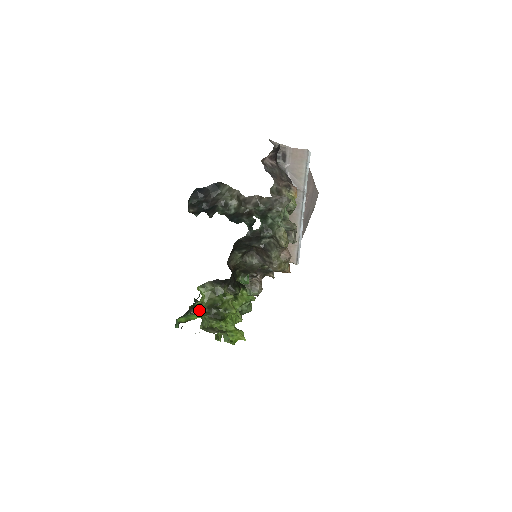
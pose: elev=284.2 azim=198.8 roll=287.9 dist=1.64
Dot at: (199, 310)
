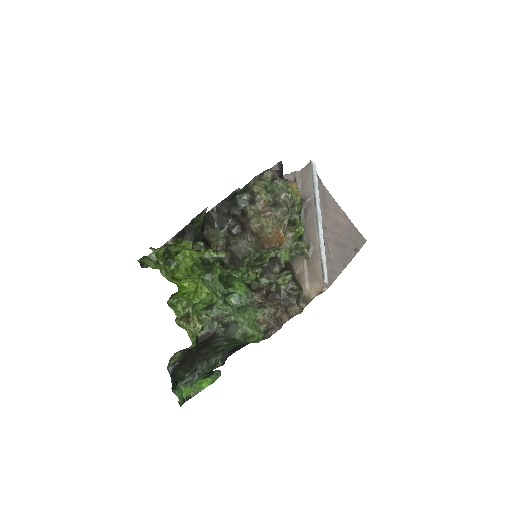
Dot at: occluded
